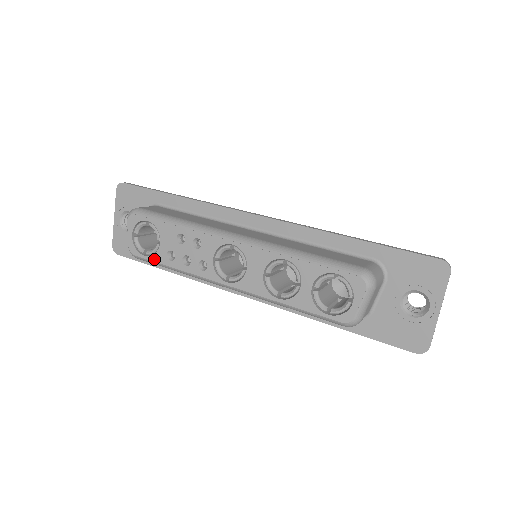
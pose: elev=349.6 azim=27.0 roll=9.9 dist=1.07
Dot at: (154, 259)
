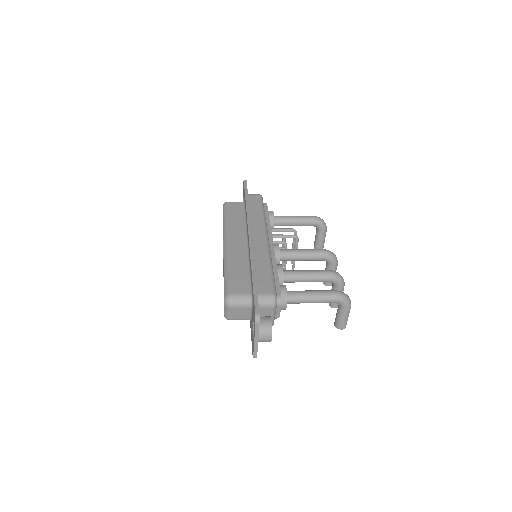
Dot at: occluded
